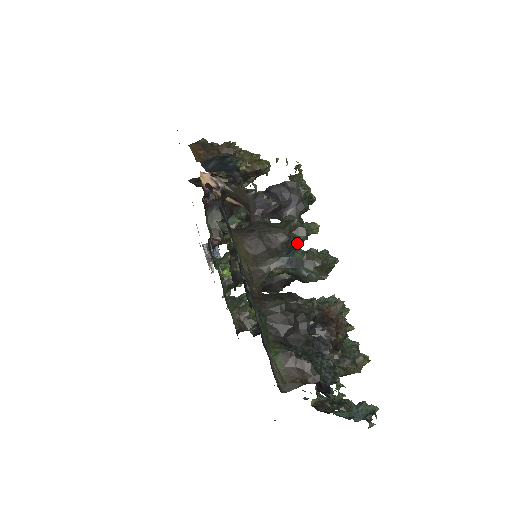
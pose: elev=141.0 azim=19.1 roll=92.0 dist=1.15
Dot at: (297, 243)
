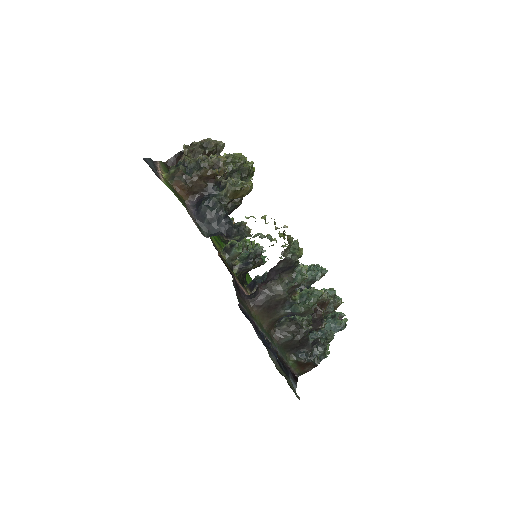
Dot at: (294, 291)
